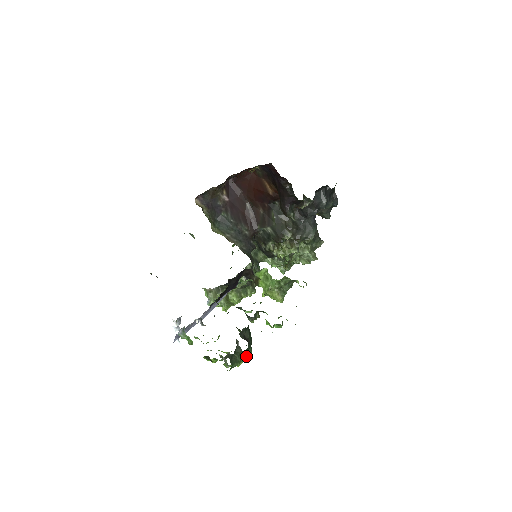
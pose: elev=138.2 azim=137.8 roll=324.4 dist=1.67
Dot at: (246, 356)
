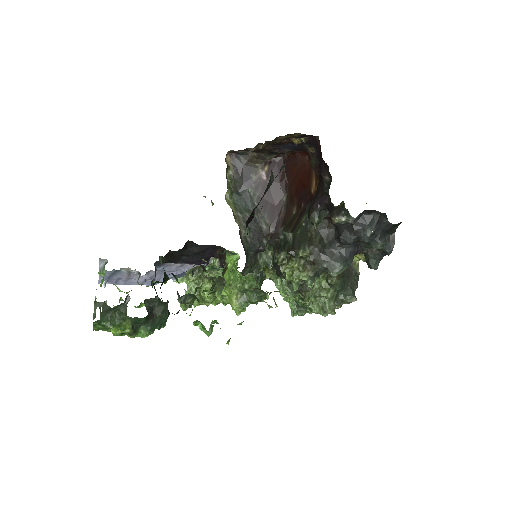
Dot at: (131, 327)
